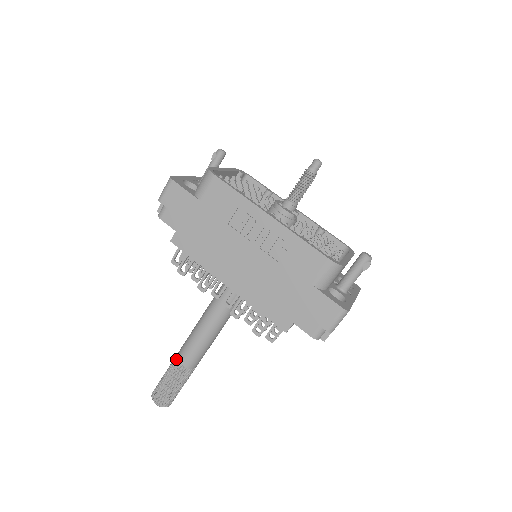
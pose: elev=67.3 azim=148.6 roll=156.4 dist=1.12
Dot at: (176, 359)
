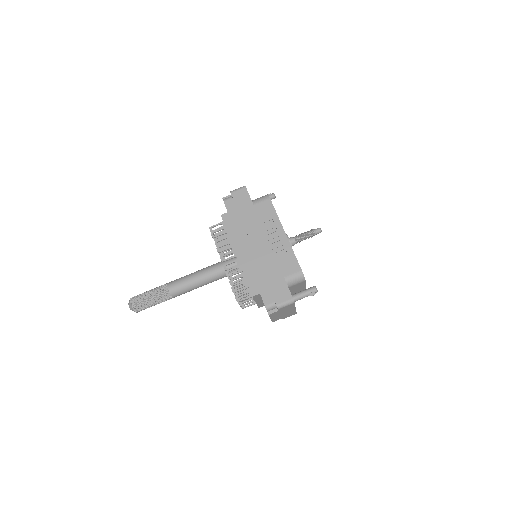
Dot at: (166, 284)
